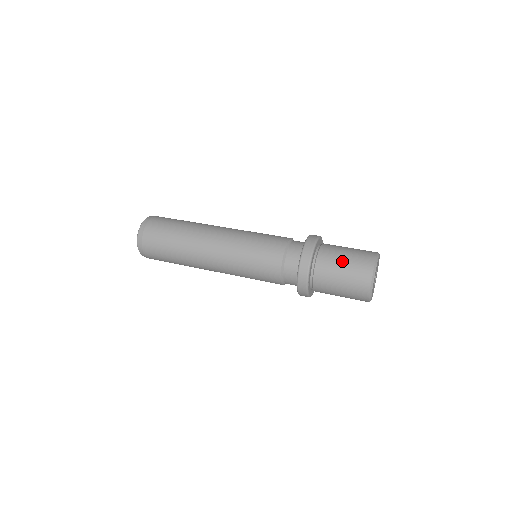
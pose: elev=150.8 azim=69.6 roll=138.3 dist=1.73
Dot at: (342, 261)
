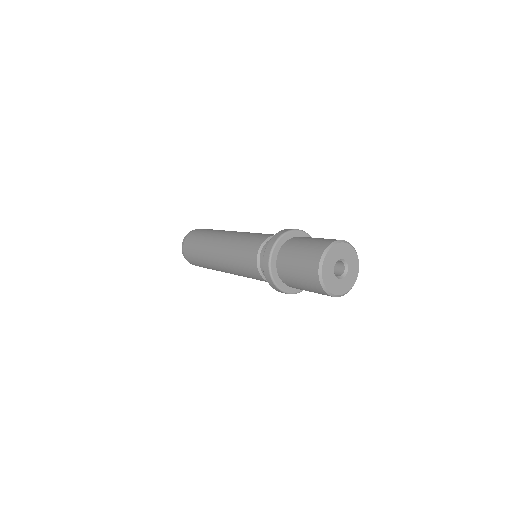
Dot at: (300, 248)
